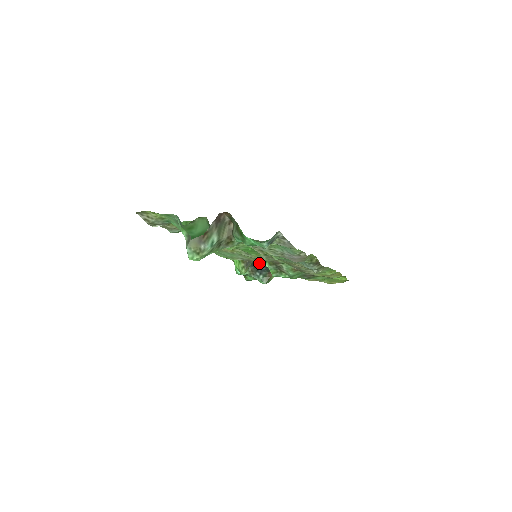
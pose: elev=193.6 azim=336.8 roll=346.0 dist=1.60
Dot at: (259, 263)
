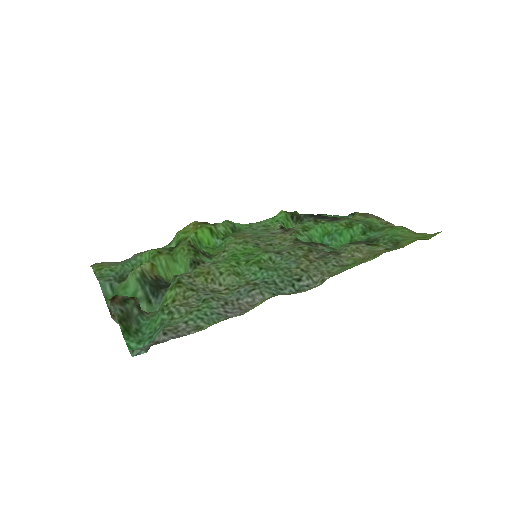
Dot at: (315, 216)
